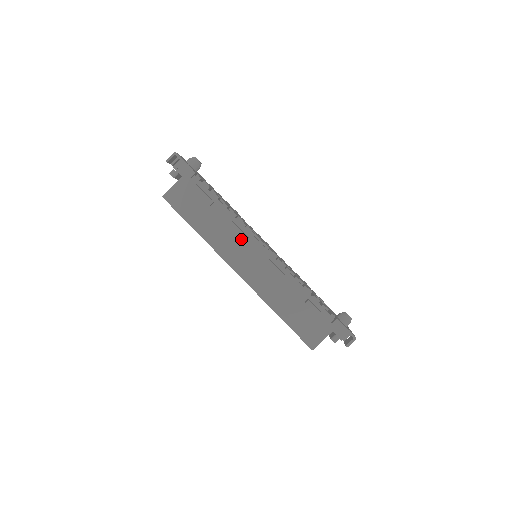
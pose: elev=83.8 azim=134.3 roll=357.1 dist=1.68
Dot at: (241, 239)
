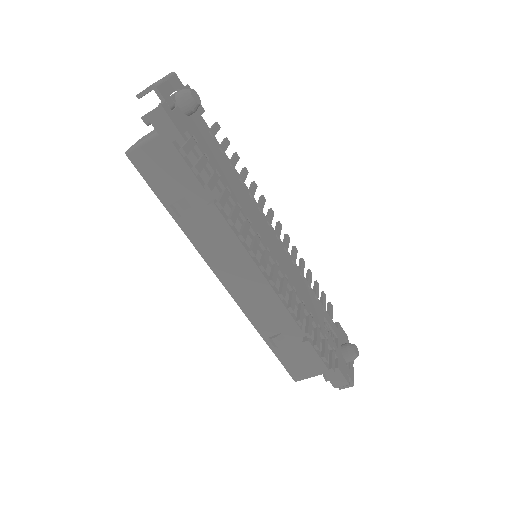
Dot at: occluded
